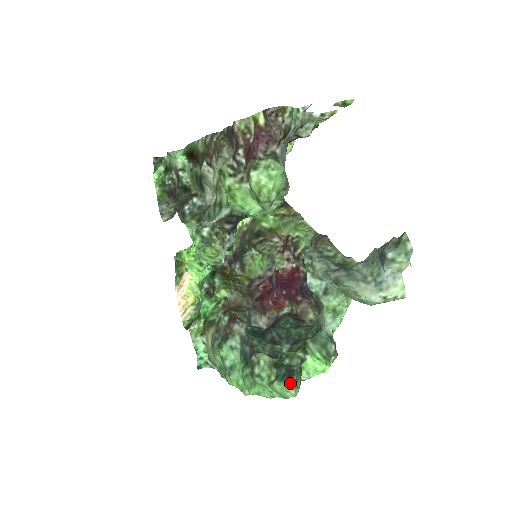
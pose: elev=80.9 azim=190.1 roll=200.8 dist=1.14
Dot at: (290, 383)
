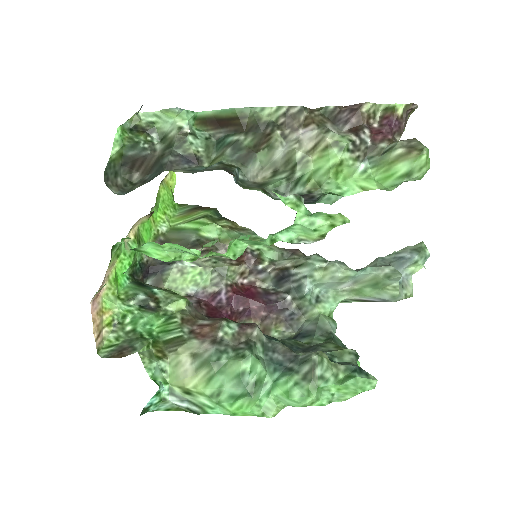
Dot at: (369, 374)
